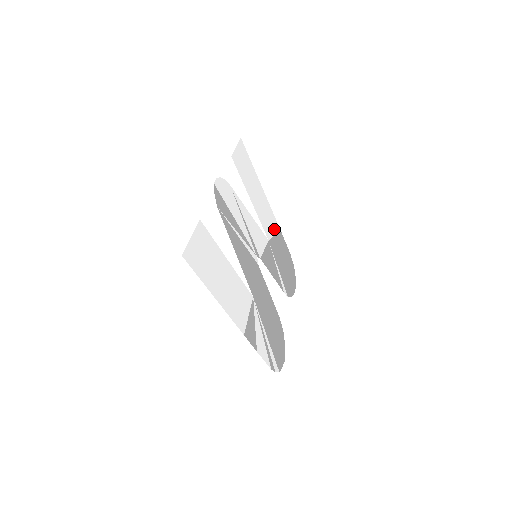
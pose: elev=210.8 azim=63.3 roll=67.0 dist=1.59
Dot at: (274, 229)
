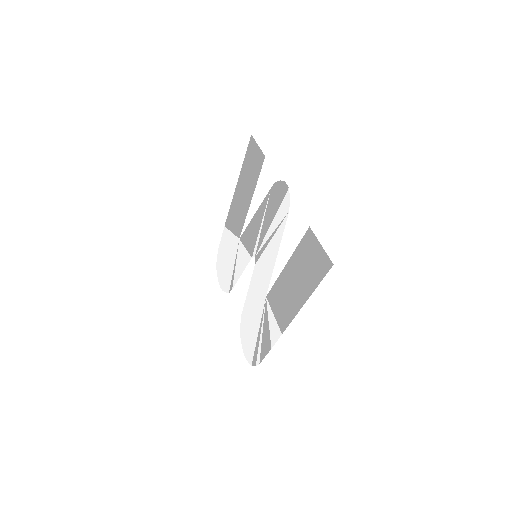
Dot at: (231, 226)
